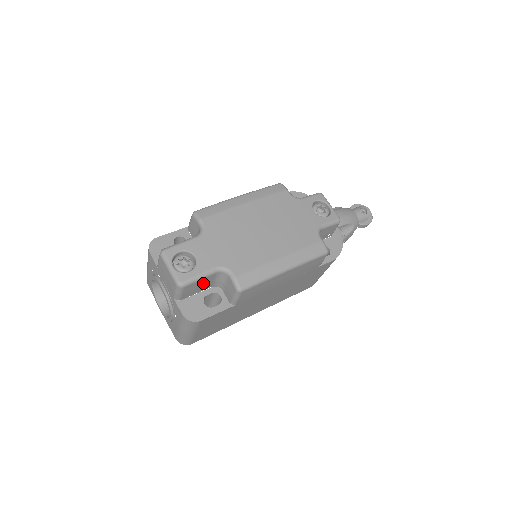
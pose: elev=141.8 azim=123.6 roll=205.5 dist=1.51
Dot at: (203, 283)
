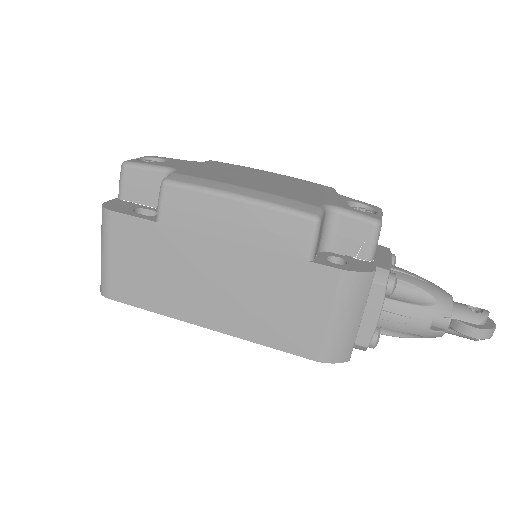
Dot at: (149, 184)
